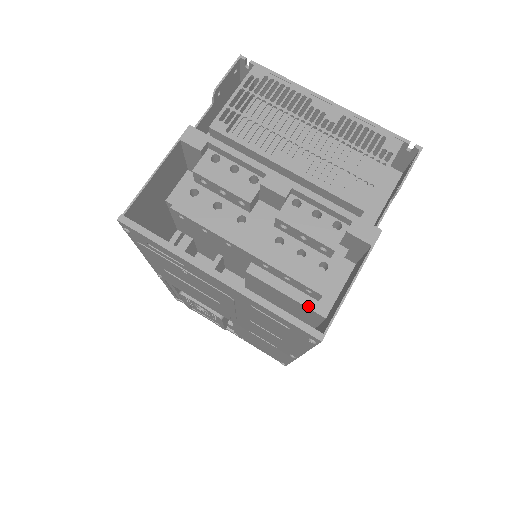
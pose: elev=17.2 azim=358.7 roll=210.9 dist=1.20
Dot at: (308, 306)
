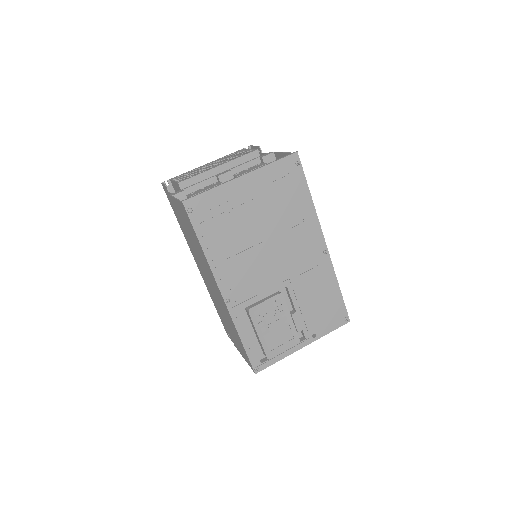
Dot at: occluded
